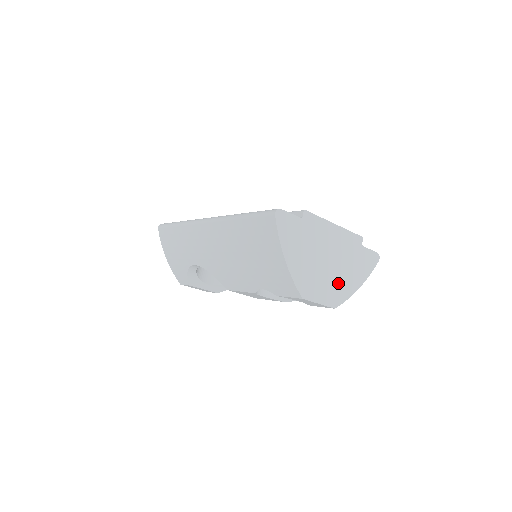
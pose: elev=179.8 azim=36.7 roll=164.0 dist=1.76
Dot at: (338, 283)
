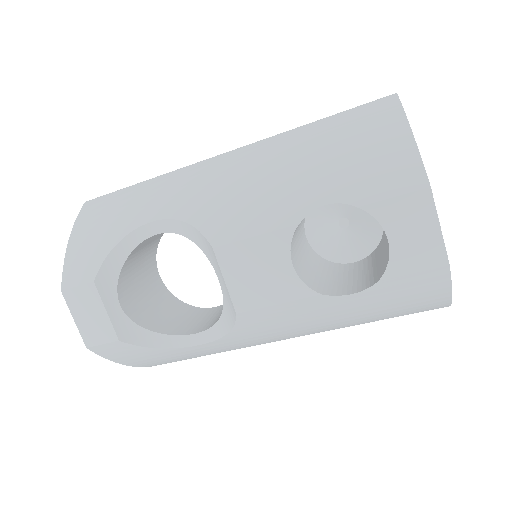
Dot at: occluded
